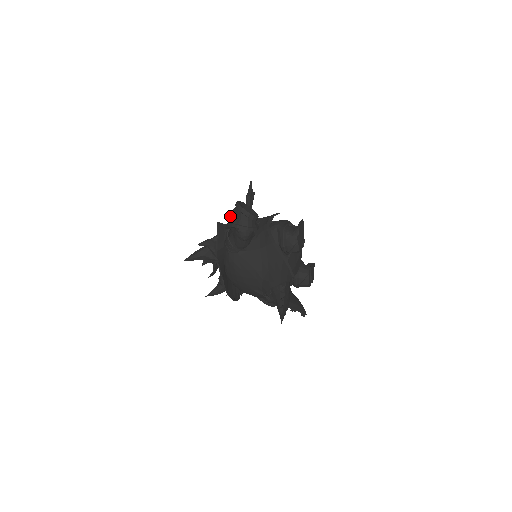
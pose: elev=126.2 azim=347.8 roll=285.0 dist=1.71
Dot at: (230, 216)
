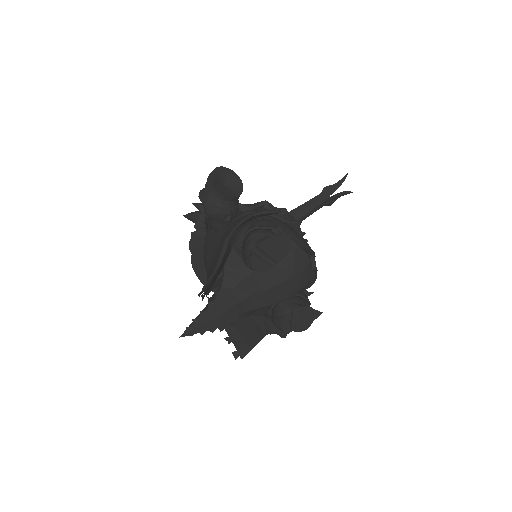
Dot at: occluded
